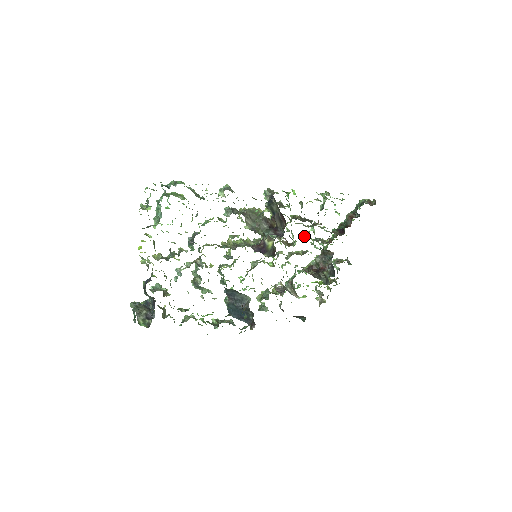
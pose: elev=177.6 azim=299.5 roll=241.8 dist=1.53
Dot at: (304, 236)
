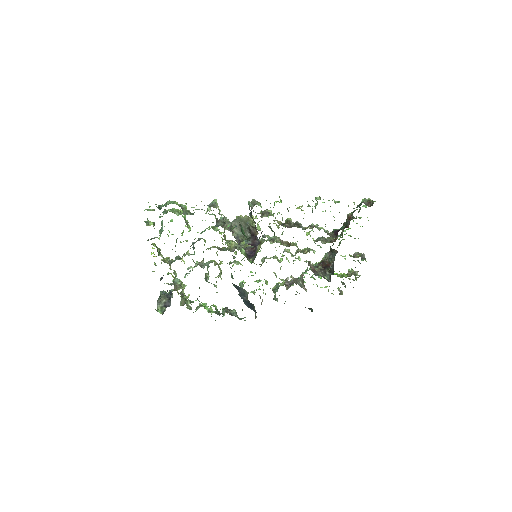
Dot at: occluded
